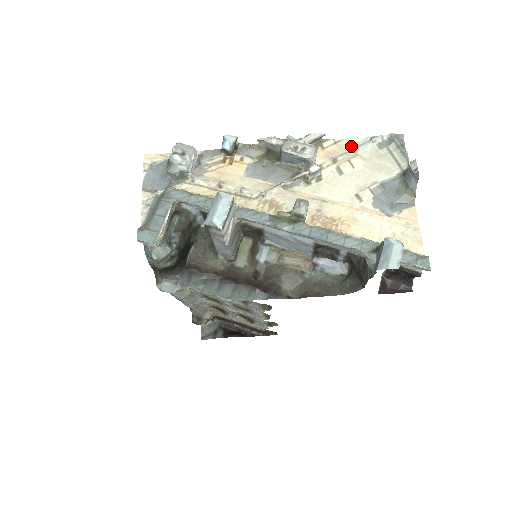
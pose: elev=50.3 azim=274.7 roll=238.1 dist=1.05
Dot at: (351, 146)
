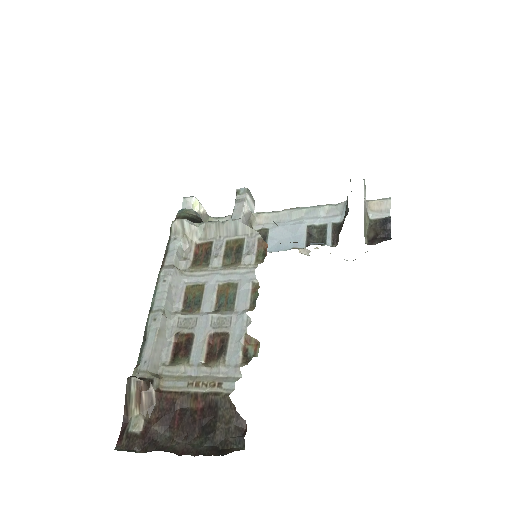
Dot at: occluded
